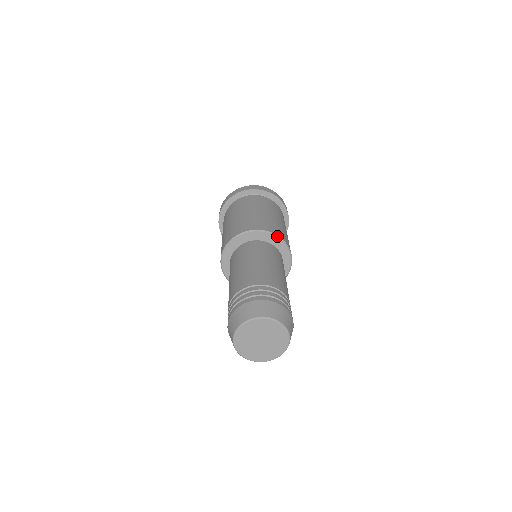
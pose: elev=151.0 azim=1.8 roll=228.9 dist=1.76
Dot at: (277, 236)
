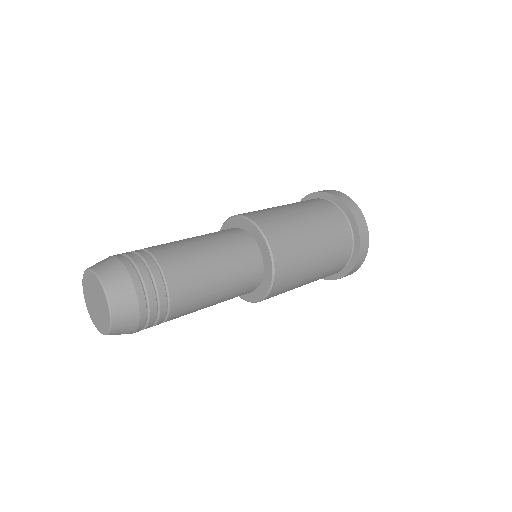
Dot at: (273, 260)
